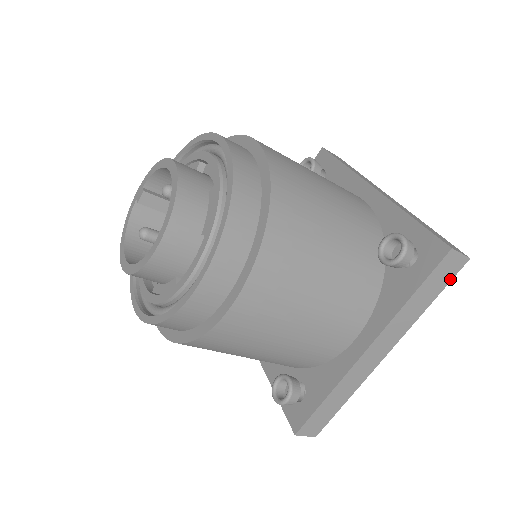
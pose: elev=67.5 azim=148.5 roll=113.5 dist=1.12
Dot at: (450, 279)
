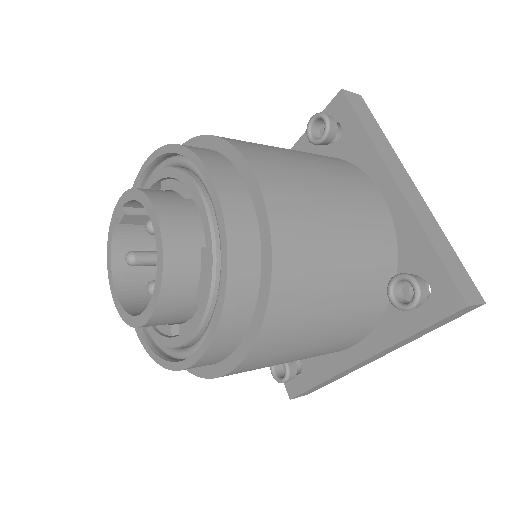
Dot at: (459, 316)
